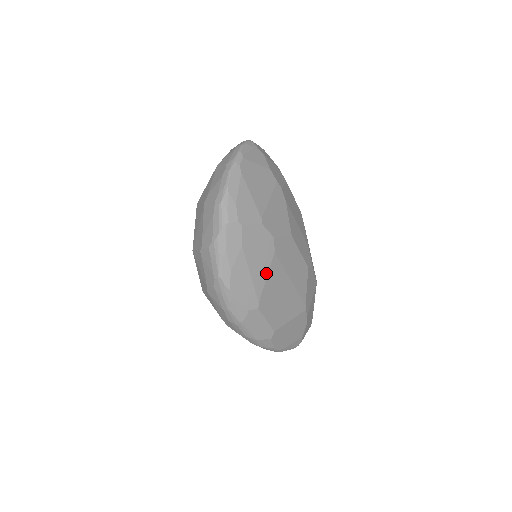
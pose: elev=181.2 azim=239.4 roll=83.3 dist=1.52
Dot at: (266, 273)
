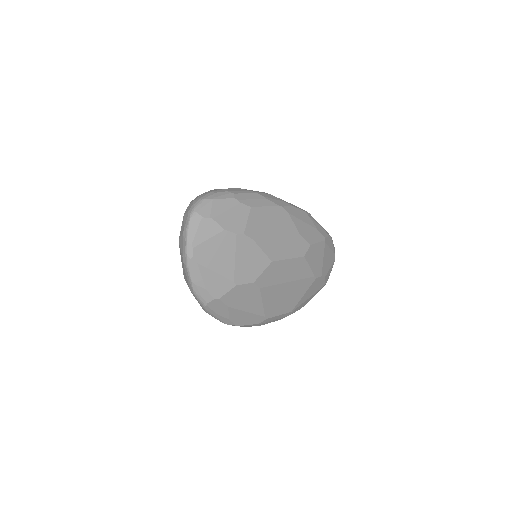
Dot at: (260, 301)
